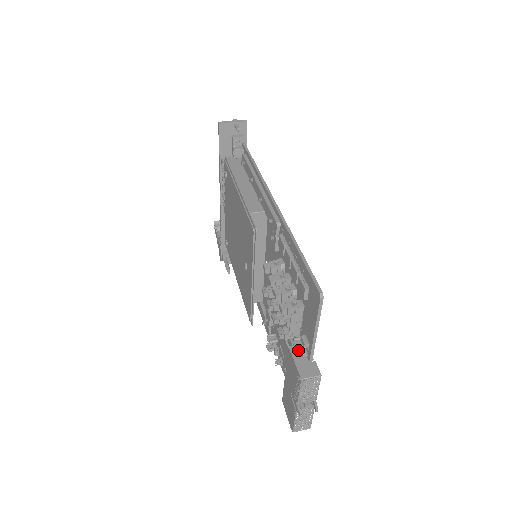
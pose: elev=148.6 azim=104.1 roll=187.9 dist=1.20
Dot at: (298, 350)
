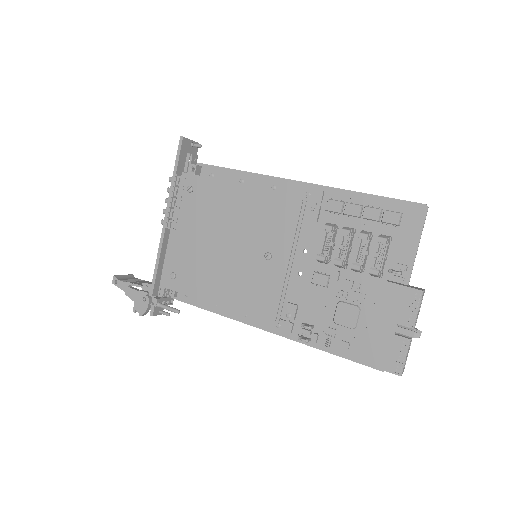
Dot at: (393, 282)
